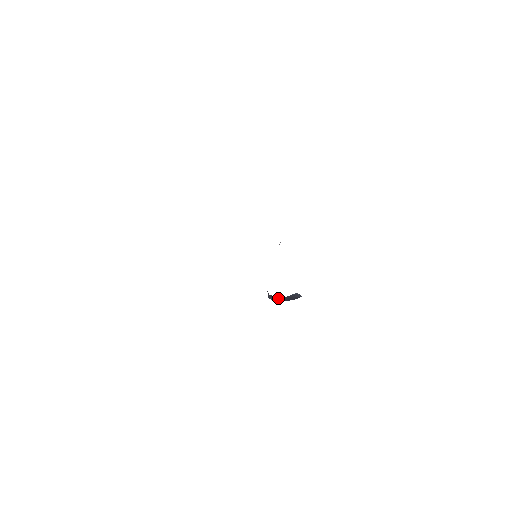
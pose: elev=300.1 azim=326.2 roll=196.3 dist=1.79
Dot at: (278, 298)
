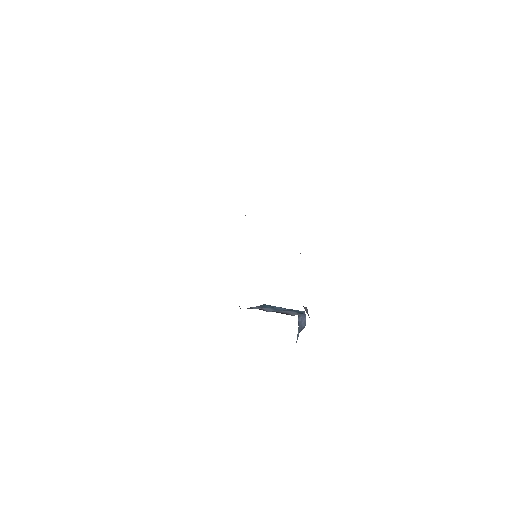
Dot at: occluded
